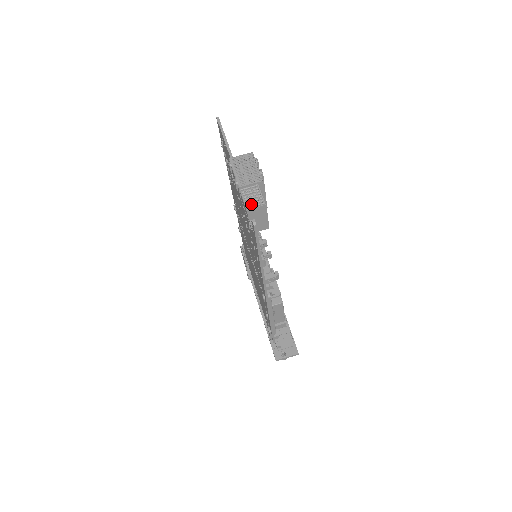
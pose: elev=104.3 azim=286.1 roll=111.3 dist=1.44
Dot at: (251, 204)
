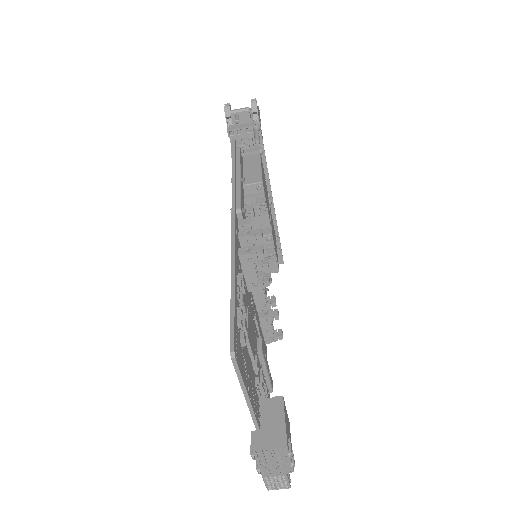
Dot at: (273, 486)
